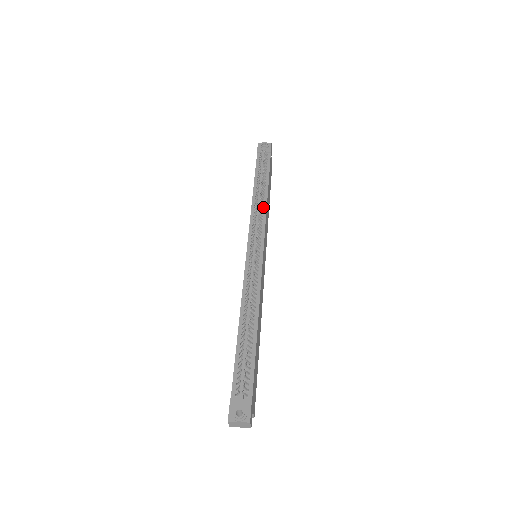
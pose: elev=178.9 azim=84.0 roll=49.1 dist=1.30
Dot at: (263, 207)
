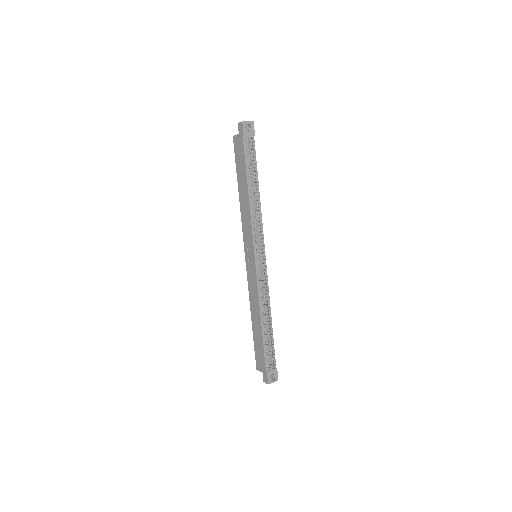
Dot at: occluded
